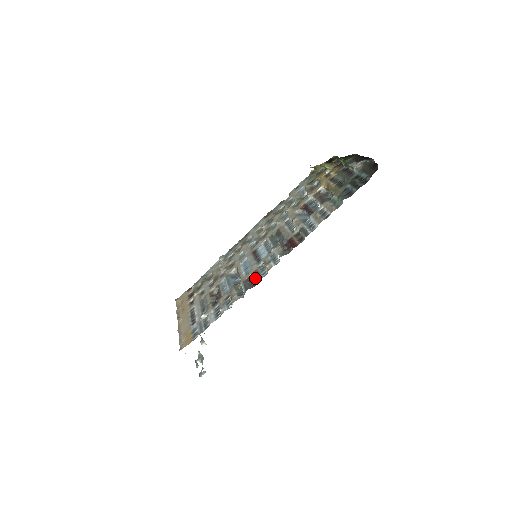
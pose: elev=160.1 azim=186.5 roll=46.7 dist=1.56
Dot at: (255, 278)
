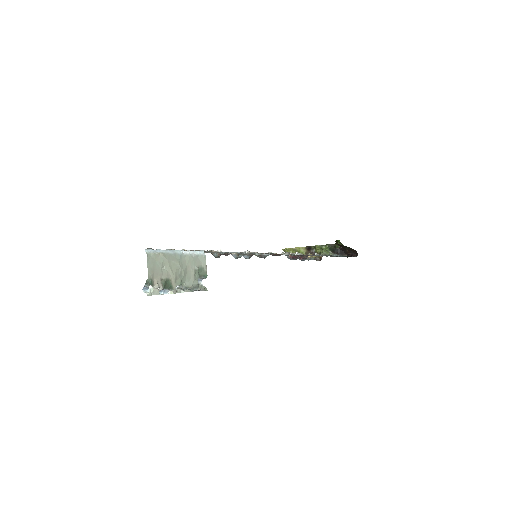
Dot at: (276, 254)
